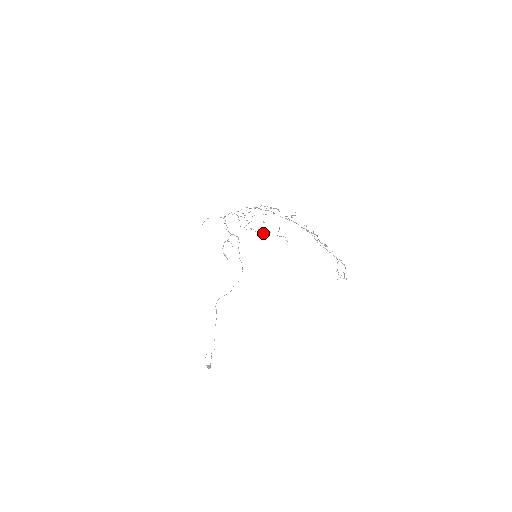
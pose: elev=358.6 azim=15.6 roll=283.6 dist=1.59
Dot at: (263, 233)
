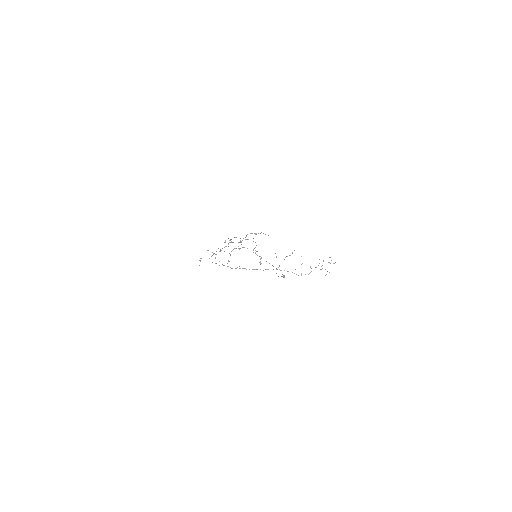
Dot at: (246, 236)
